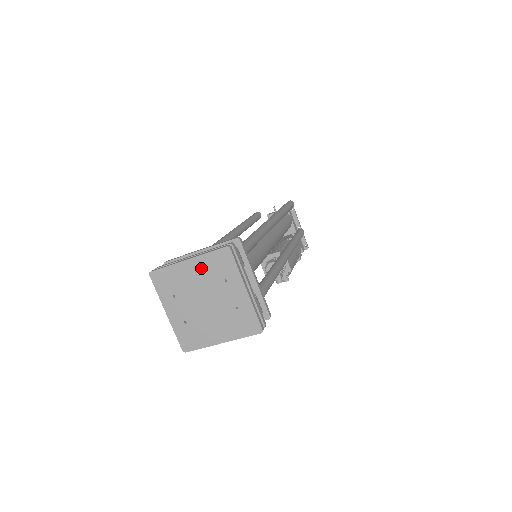
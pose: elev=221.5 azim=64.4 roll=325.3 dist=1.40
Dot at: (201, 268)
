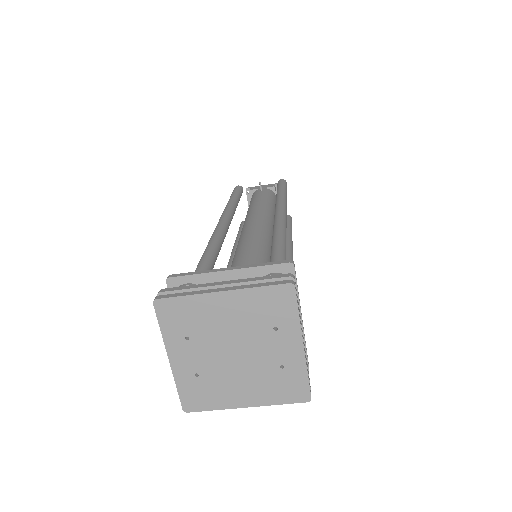
Dot at: (241, 306)
